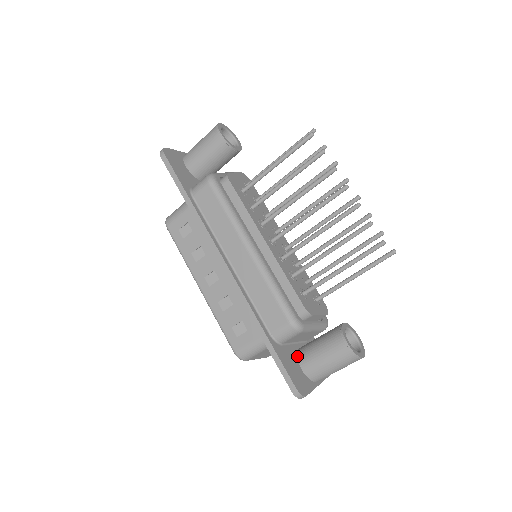
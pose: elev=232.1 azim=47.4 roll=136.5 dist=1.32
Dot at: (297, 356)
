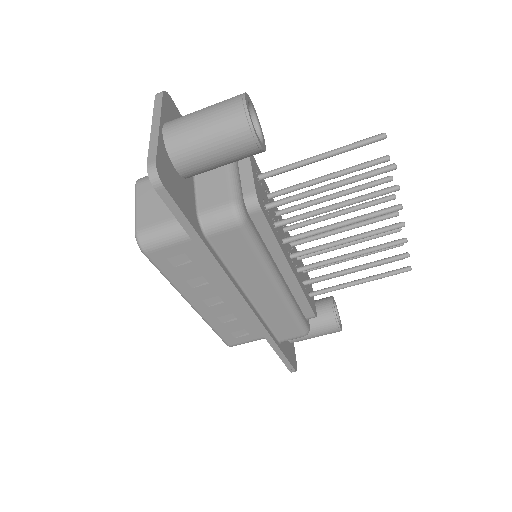
Dot at: occluded
